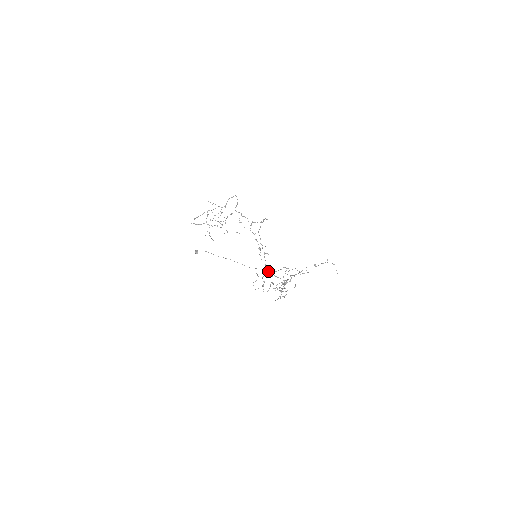
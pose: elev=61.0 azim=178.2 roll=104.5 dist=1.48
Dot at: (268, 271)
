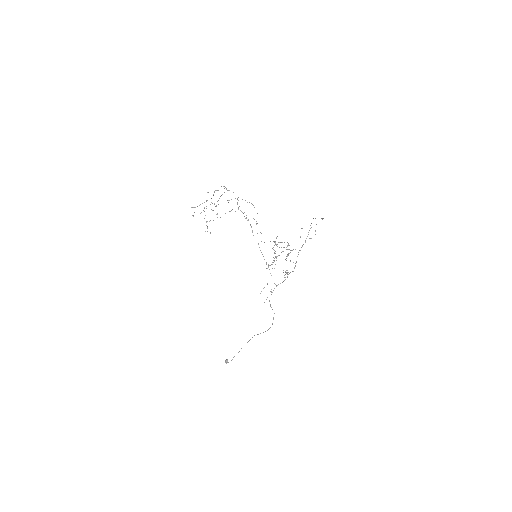
Dot at: (276, 285)
